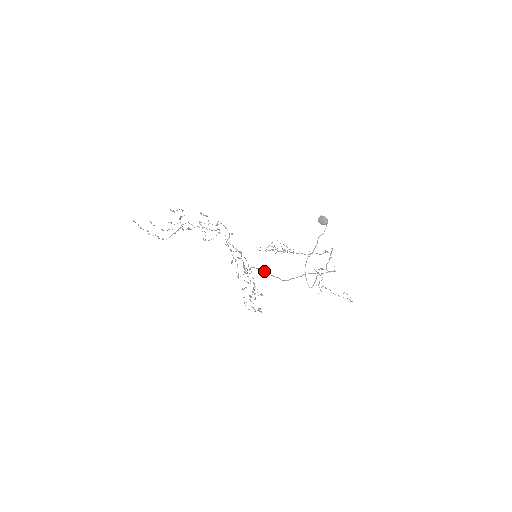
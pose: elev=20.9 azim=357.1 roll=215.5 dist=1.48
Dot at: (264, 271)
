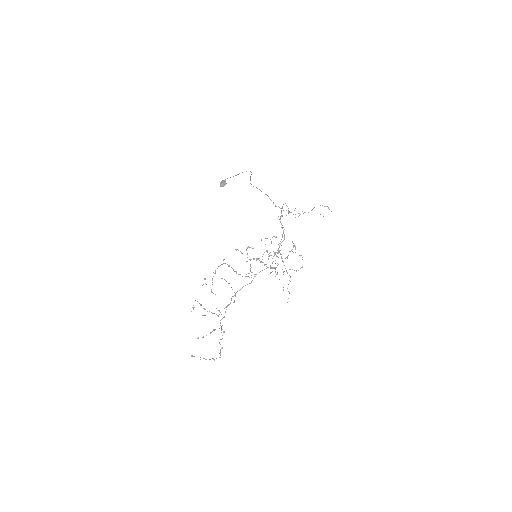
Dot at: (274, 255)
